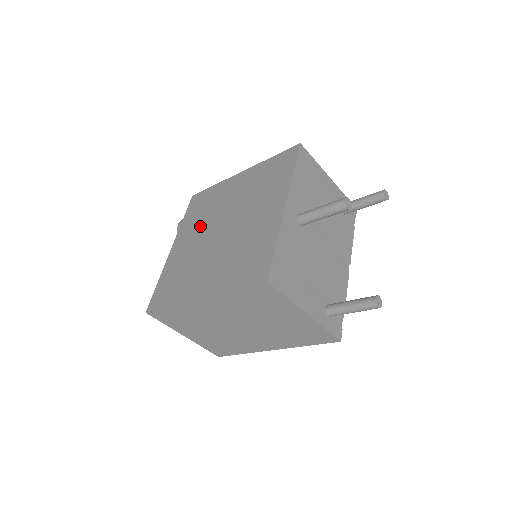
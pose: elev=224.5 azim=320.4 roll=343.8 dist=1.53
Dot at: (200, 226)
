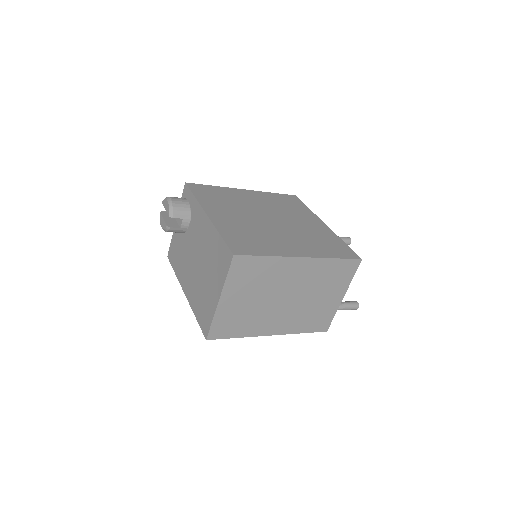
Dot at: (235, 209)
